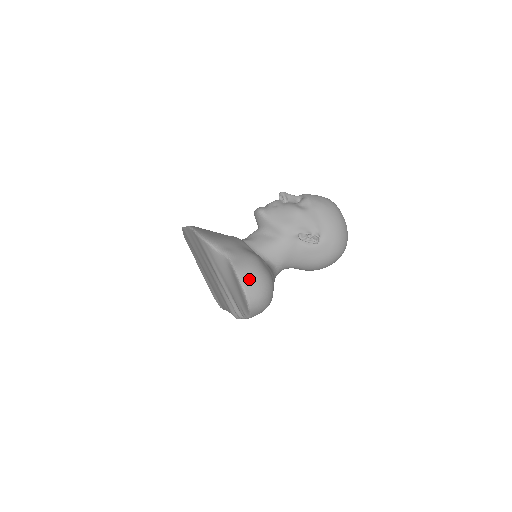
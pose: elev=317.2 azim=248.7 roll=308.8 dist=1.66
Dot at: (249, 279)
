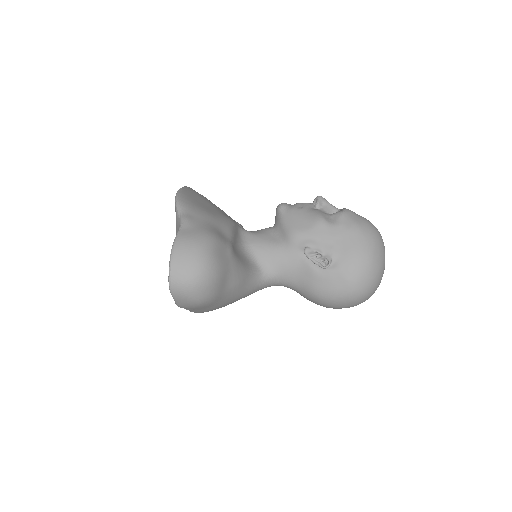
Dot at: (183, 255)
